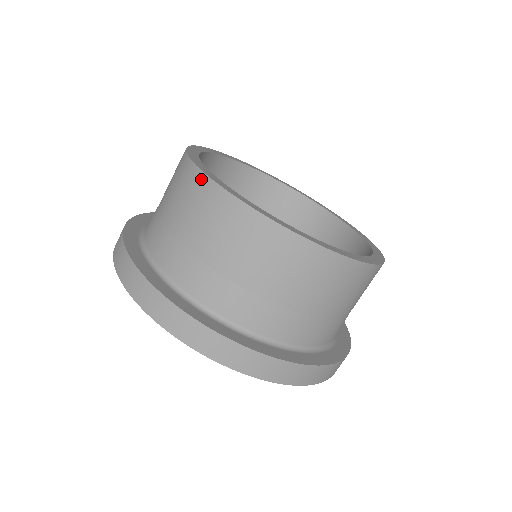
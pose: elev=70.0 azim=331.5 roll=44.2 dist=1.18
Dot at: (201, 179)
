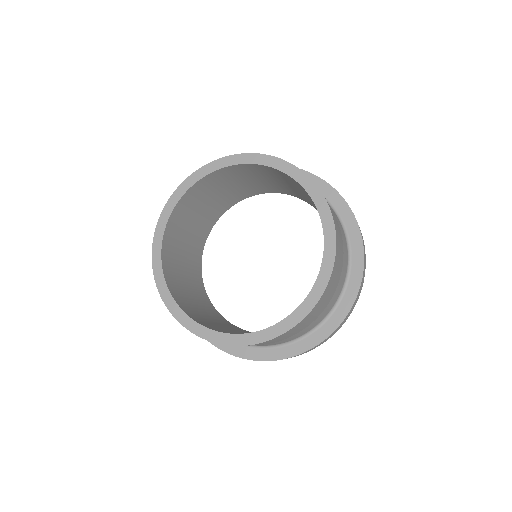
Dot at: (217, 343)
